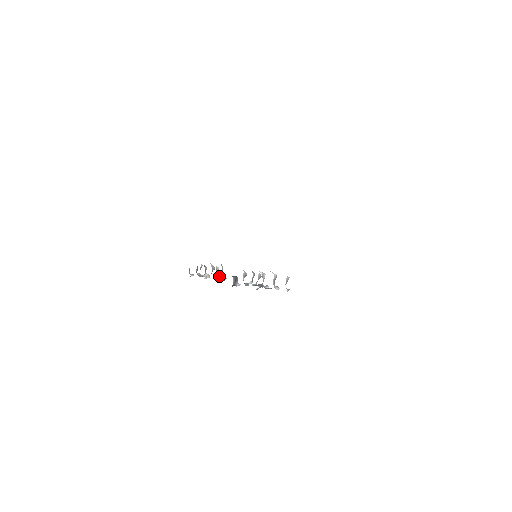
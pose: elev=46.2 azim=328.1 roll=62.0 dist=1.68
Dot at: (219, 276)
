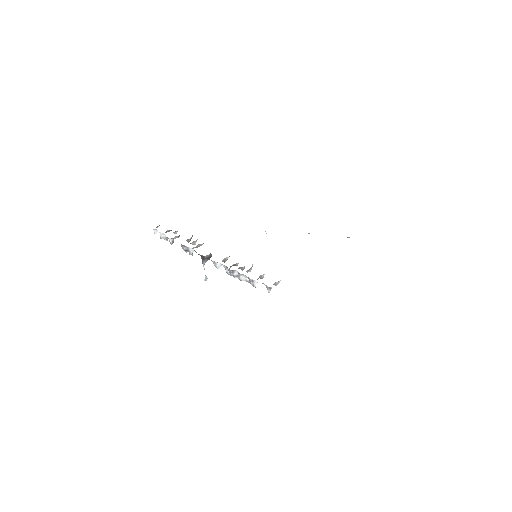
Dot at: occluded
